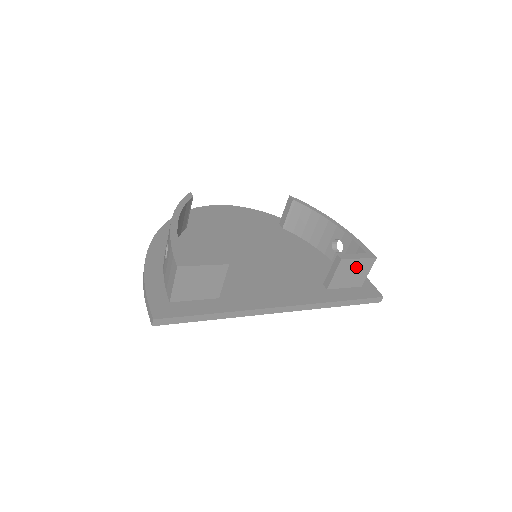
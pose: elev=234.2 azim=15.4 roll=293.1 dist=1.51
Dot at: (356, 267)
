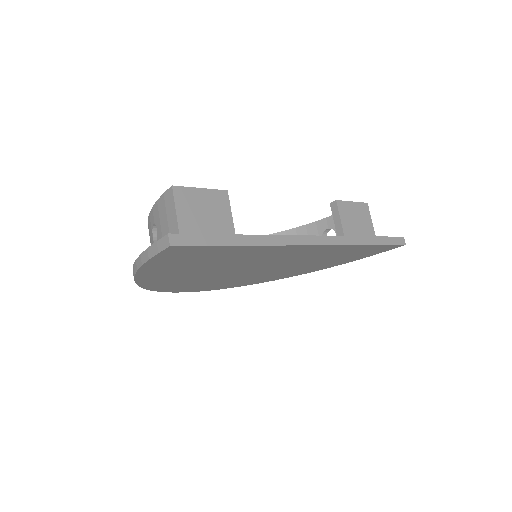
Dot at: (356, 213)
